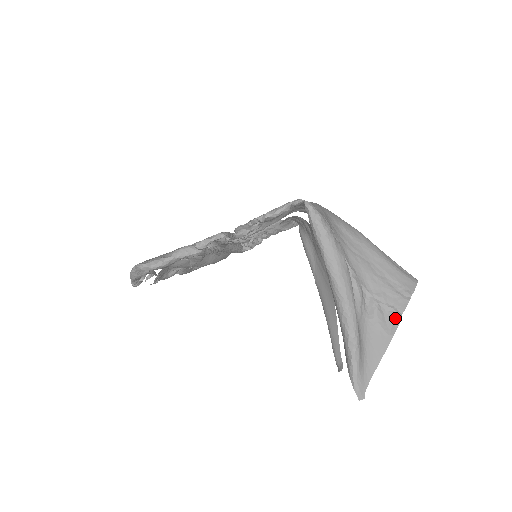
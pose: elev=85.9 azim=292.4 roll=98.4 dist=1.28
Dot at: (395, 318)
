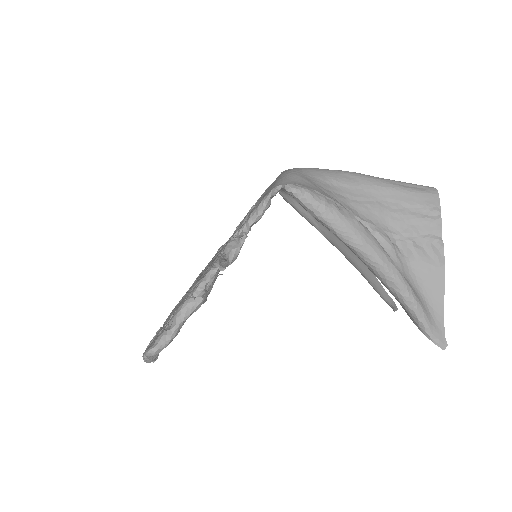
Dot at: (436, 246)
